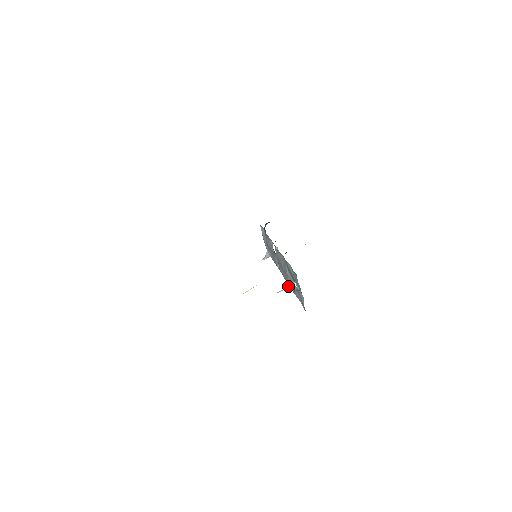
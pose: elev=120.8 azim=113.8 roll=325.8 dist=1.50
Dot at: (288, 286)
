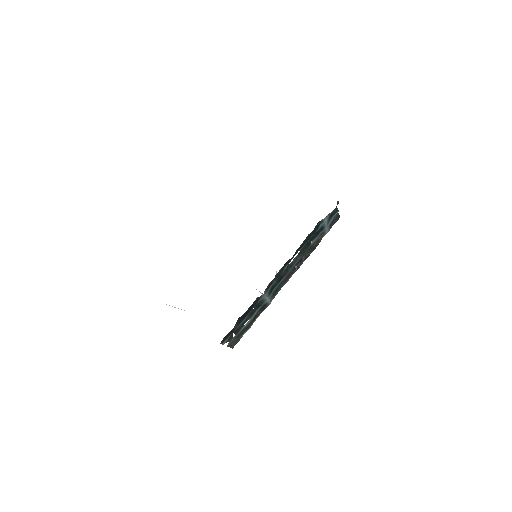
Dot at: occluded
